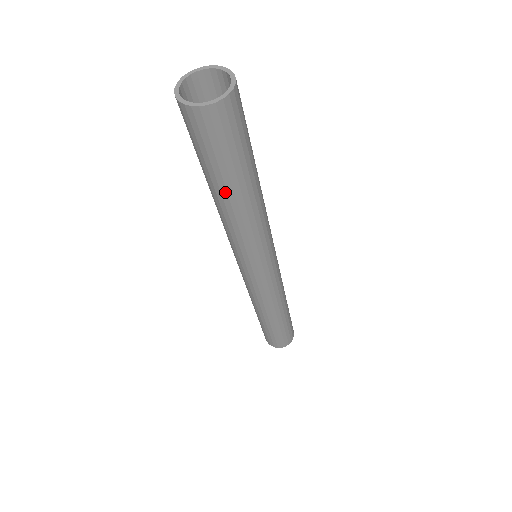
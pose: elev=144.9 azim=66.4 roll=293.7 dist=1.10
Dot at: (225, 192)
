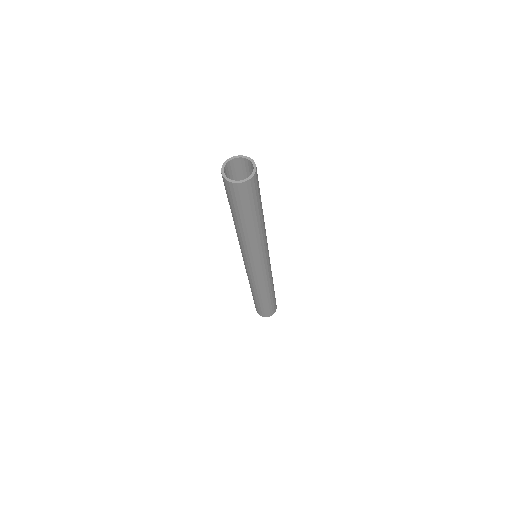
Dot at: (252, 222)
